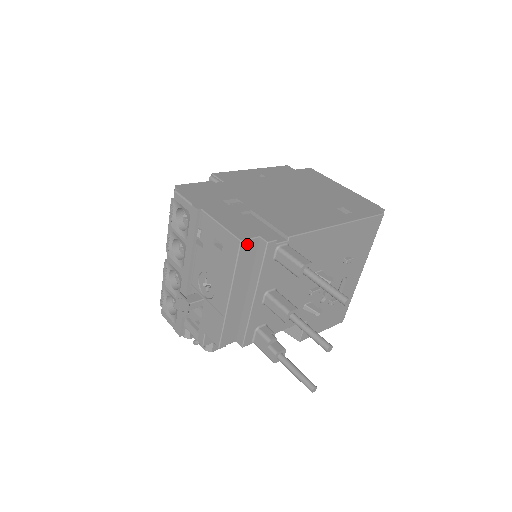
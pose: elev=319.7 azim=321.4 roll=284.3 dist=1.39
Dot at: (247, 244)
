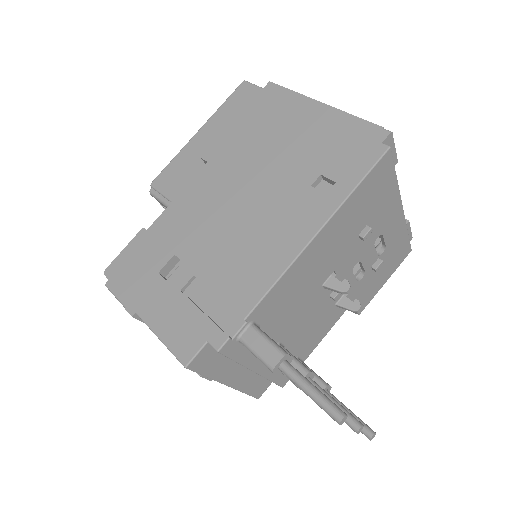
Dot at: (197, 360)
